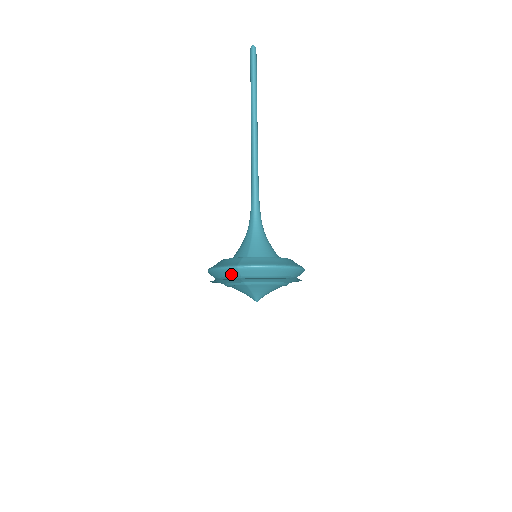
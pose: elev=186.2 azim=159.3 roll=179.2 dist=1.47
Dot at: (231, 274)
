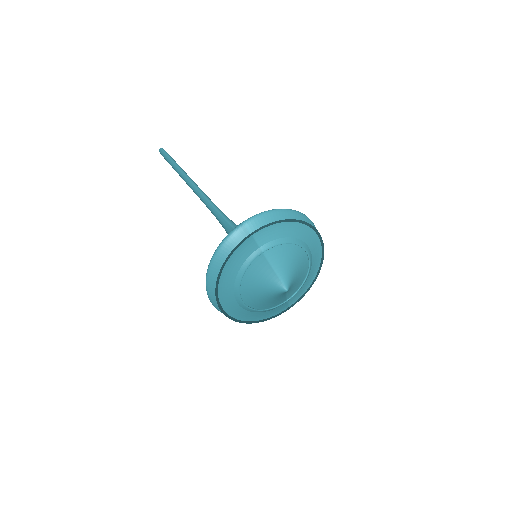
Dot at: (239, 241)
